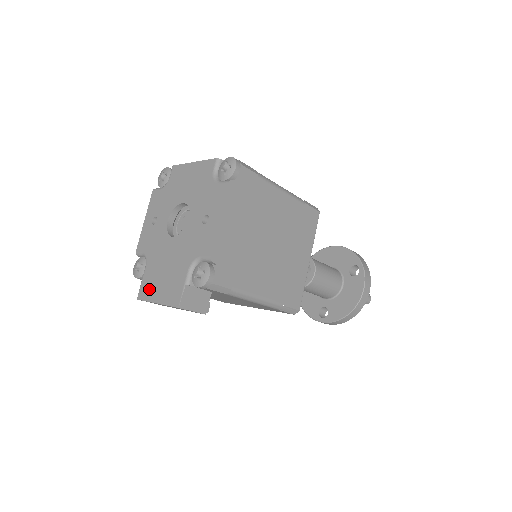
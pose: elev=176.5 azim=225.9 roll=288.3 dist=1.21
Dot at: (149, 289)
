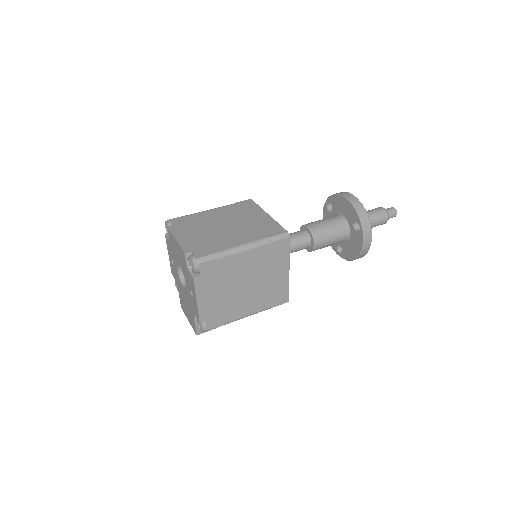
Dot at: (183, 308)
